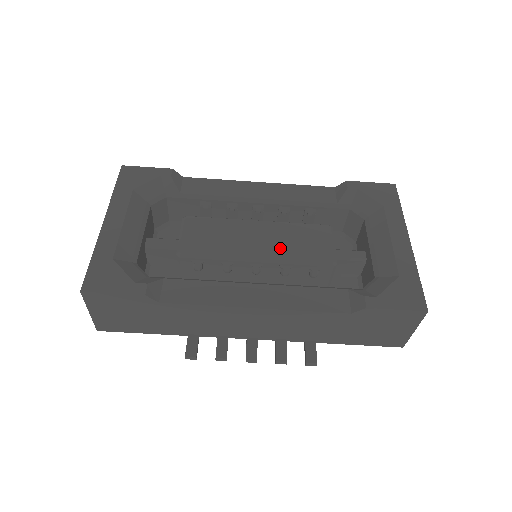
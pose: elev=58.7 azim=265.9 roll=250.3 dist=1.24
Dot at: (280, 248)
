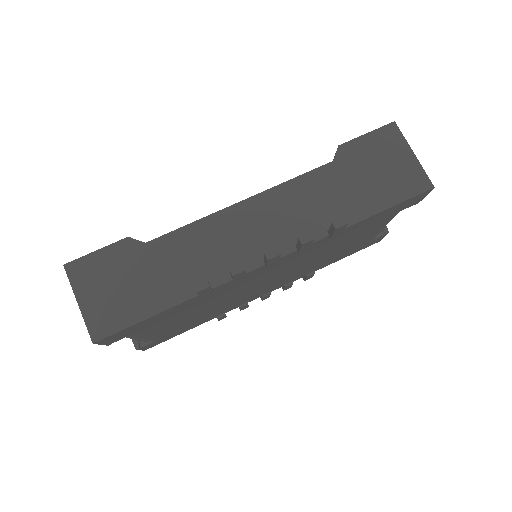
Dot at: occluded
